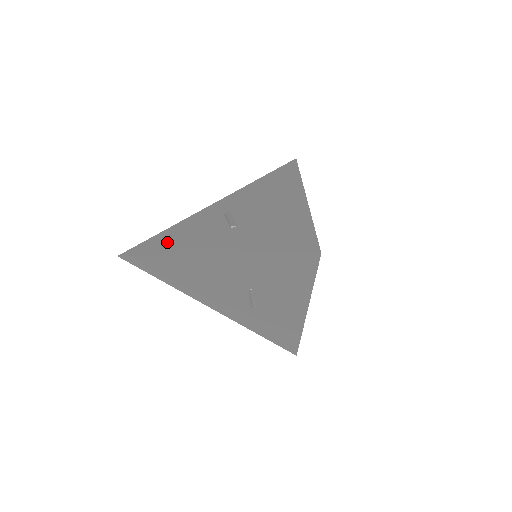
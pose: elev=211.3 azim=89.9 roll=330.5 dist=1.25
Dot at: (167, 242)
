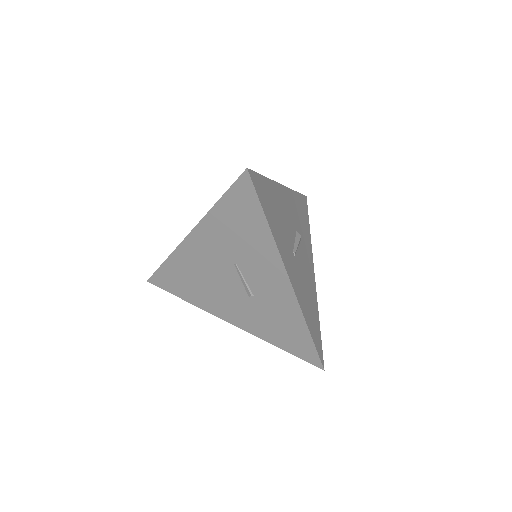
Dot at: occluded
